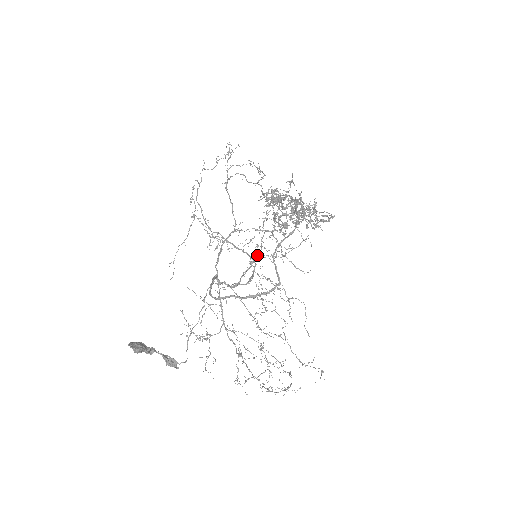
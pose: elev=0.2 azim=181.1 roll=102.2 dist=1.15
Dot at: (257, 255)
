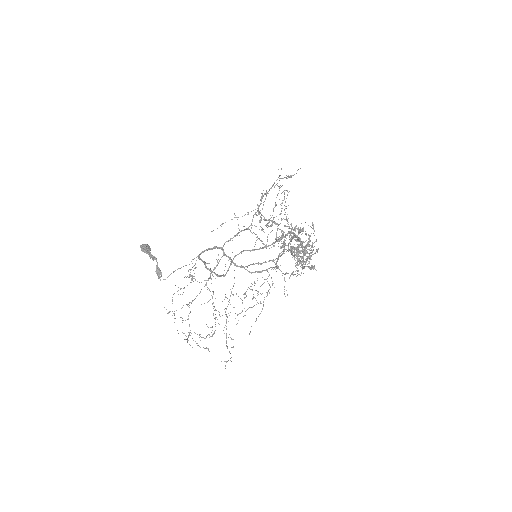
Dot at: (272, 260)
